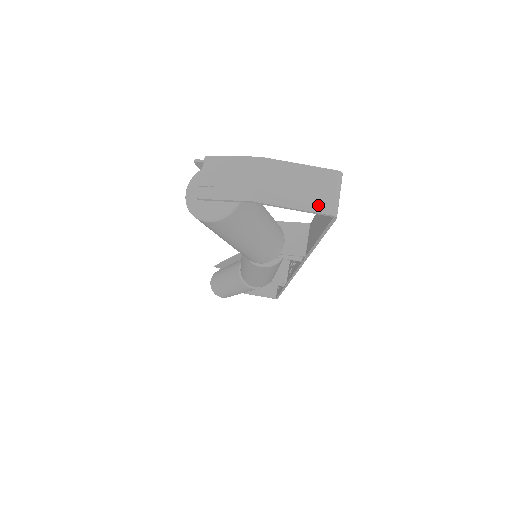
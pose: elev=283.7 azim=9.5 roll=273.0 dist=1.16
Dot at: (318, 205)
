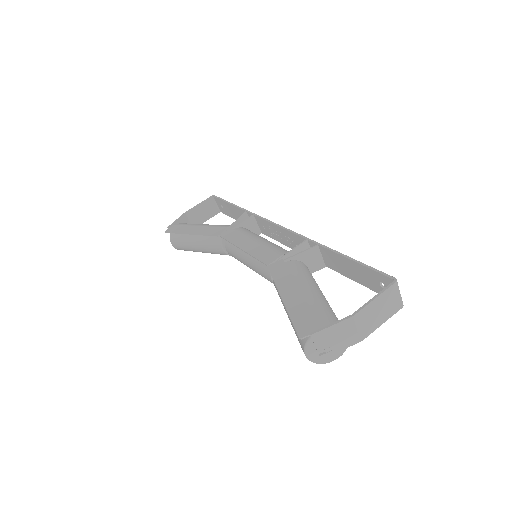
Dot at: (394, 310)
